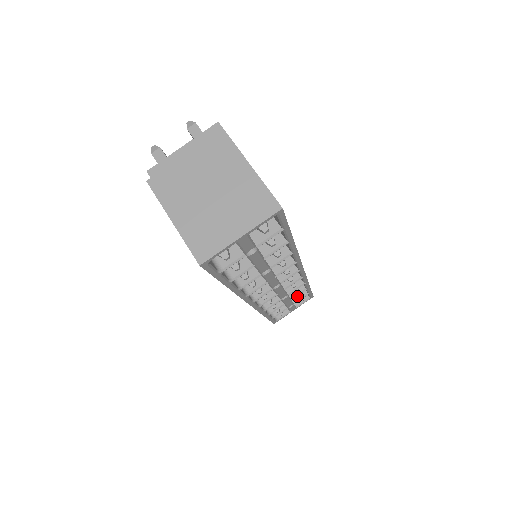
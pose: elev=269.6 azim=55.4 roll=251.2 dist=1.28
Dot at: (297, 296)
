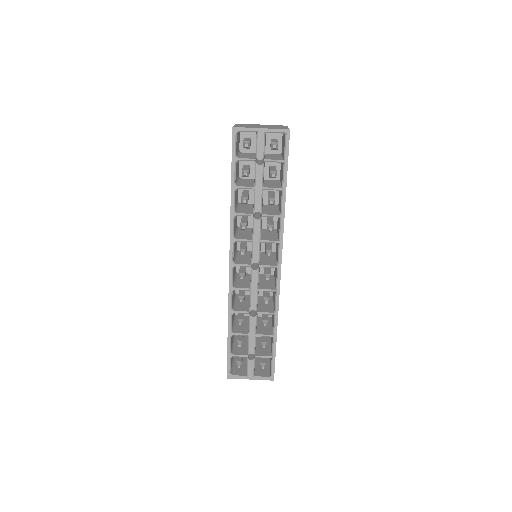
Dot at: (262, 345)
